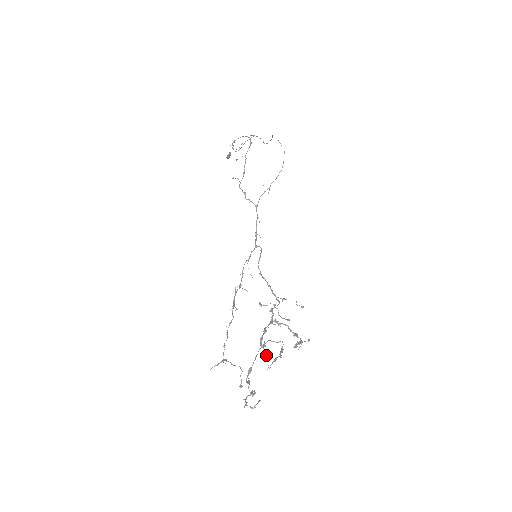
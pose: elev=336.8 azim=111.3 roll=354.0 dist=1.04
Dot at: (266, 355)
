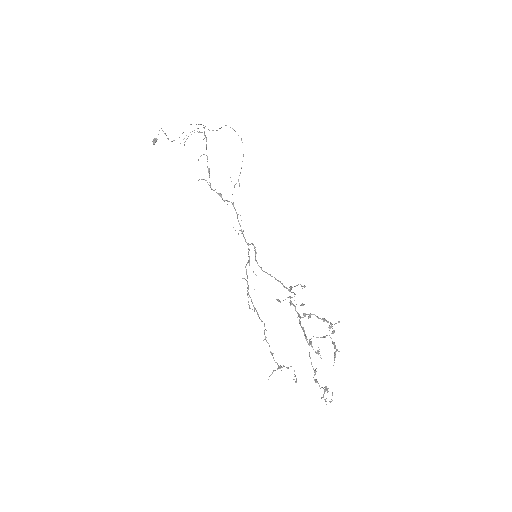
Dot at: (317, 351)
